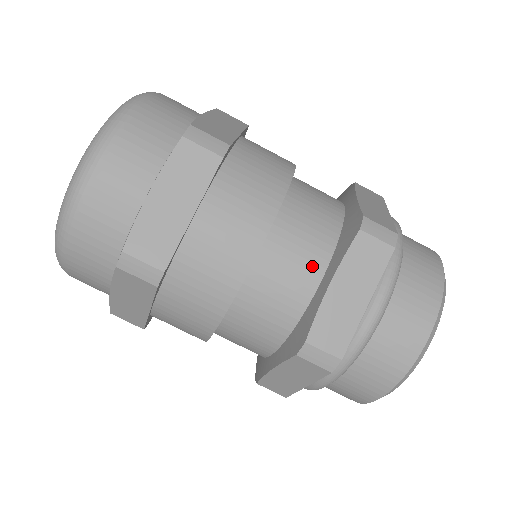
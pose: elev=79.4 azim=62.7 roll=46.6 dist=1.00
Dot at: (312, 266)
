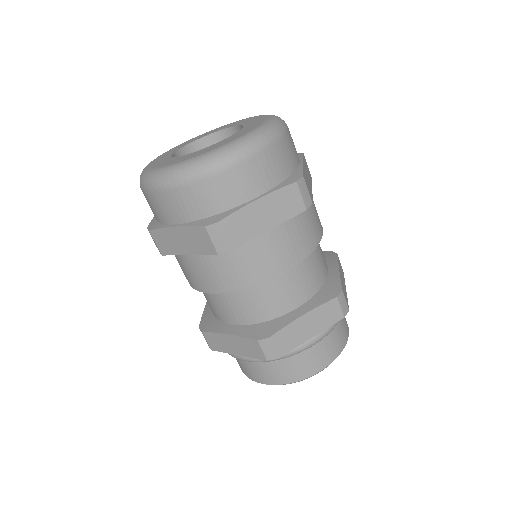
Dot at: (299, 297)
